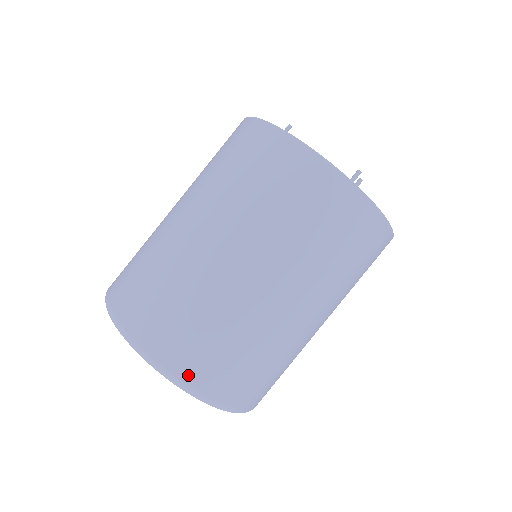
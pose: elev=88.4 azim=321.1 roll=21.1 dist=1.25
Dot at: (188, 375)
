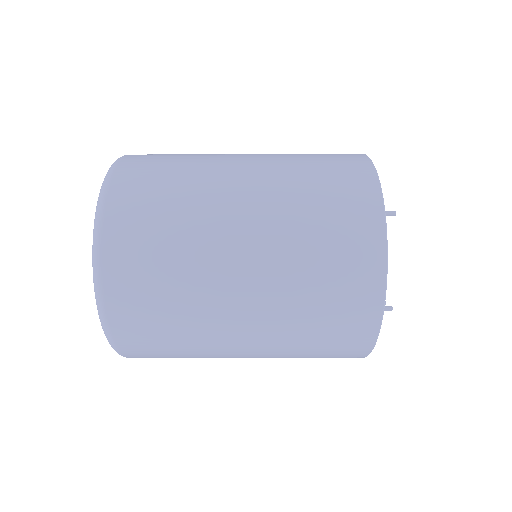
Dot at: (118, 331)
